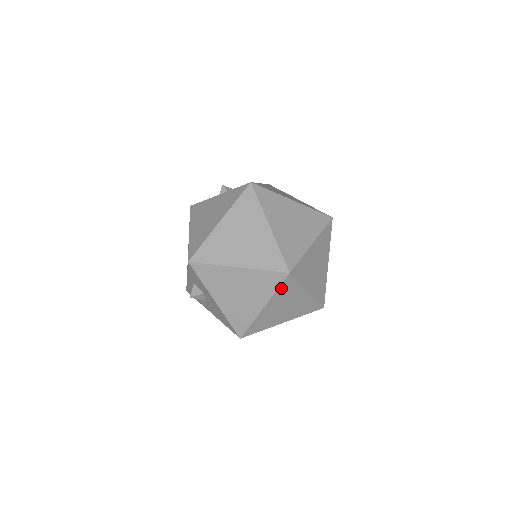
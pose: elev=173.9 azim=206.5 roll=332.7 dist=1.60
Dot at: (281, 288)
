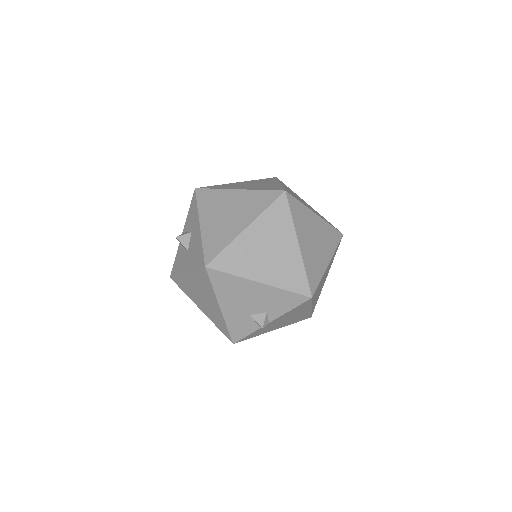
Dot at: (272, 210)
